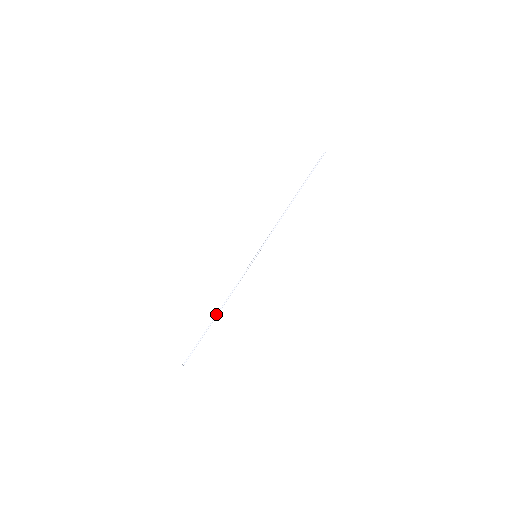
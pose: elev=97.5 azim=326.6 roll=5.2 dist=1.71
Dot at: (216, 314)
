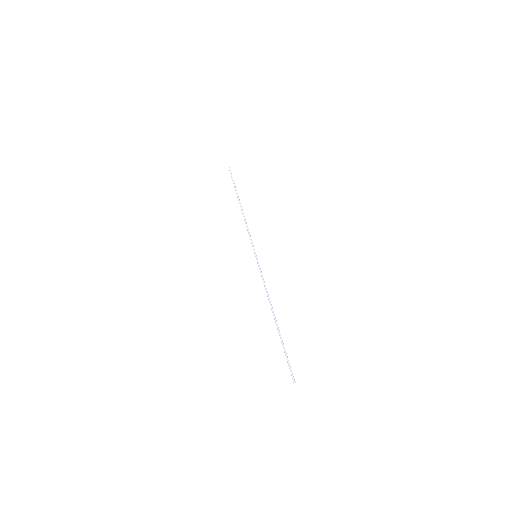
Dot at: occluded
